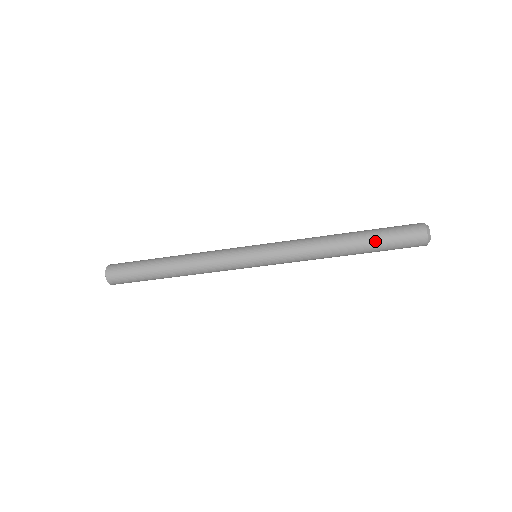
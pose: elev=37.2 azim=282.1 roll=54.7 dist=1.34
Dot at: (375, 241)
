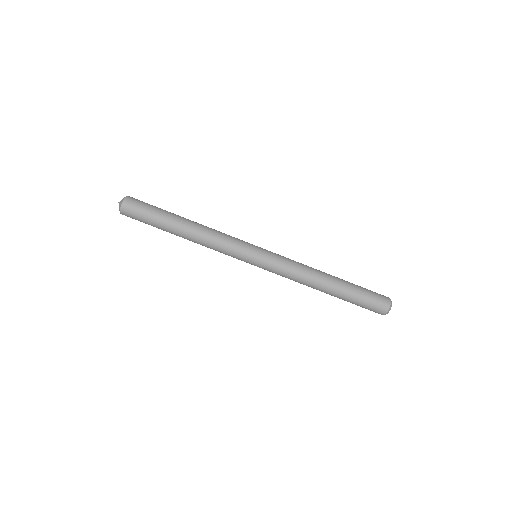
Dot at: (352, 283)
